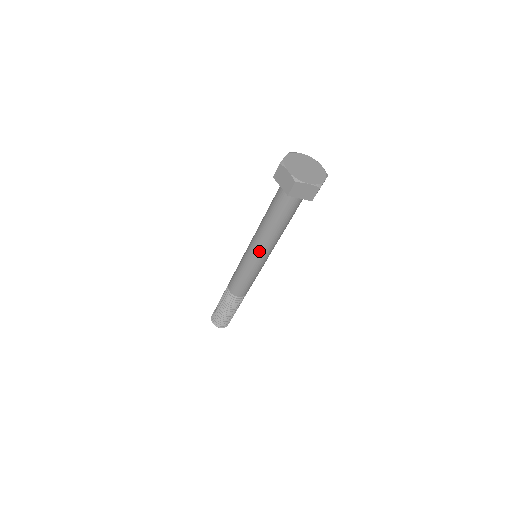
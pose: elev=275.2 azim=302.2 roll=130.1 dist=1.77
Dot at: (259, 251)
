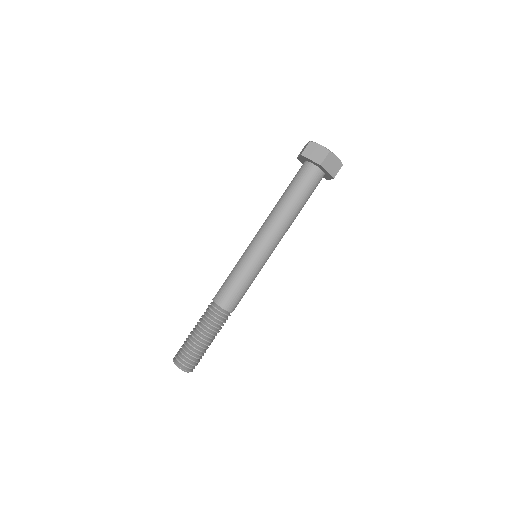
Dot at: (270, 240)
